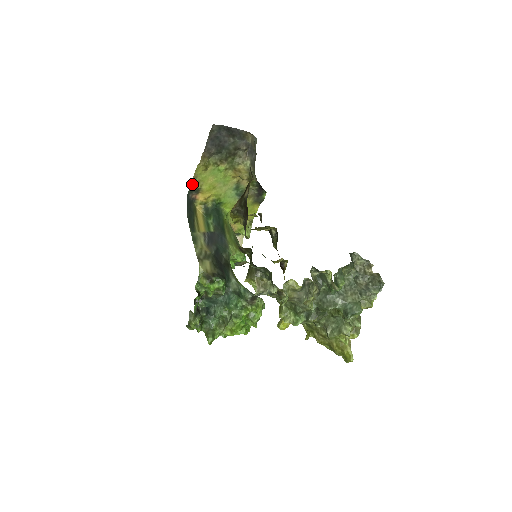
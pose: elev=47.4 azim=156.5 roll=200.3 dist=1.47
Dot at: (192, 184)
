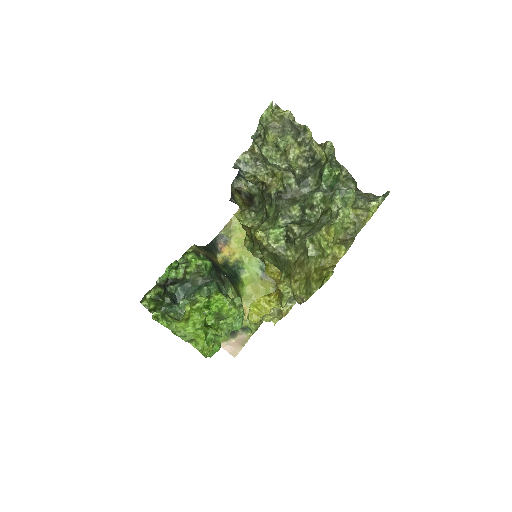
Dot at: (224, 229)
